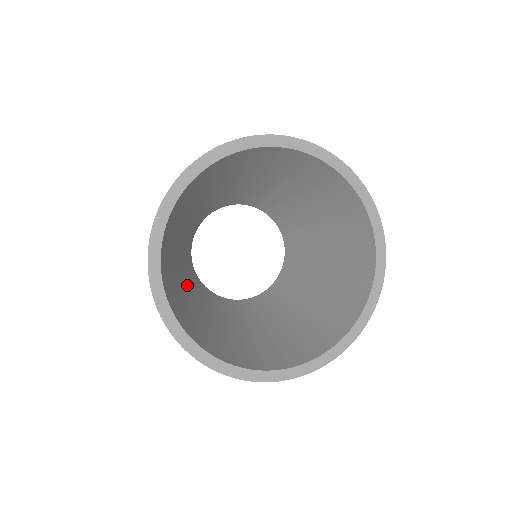
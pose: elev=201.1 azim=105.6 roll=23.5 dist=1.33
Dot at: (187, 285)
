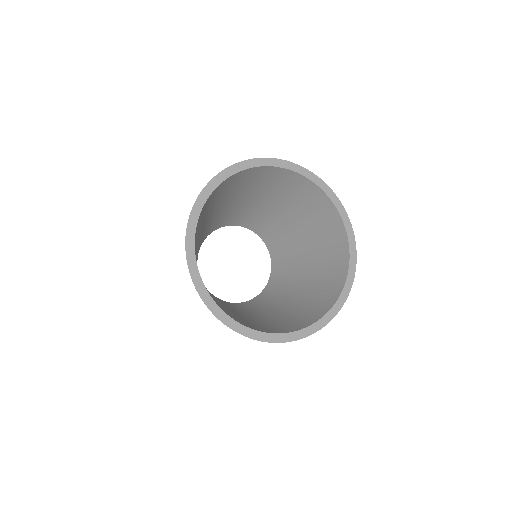
Dot at: occluded
